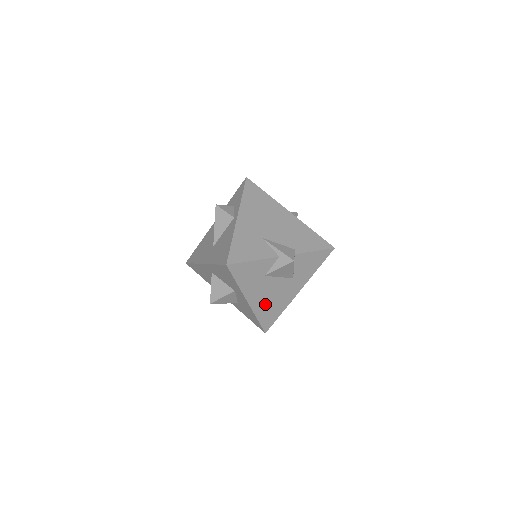
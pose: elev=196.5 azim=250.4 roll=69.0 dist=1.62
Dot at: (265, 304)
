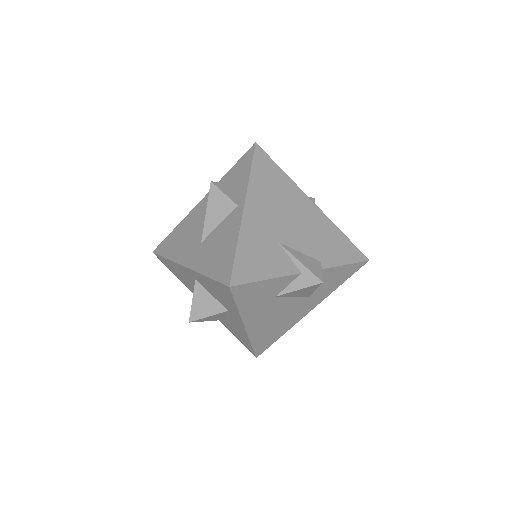
Dot at: (266, 328)
